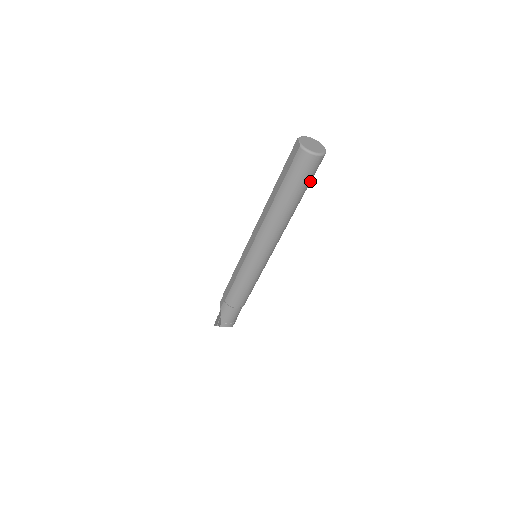
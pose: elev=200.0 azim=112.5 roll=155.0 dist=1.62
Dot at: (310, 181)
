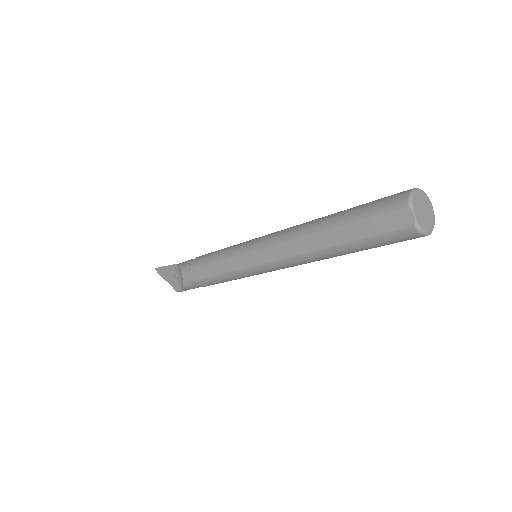
Dot at: occluded
